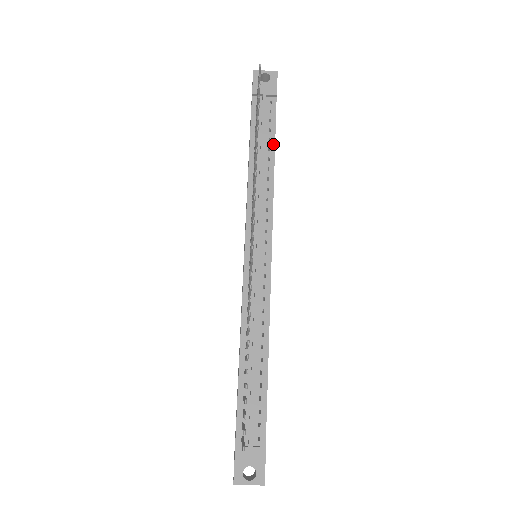
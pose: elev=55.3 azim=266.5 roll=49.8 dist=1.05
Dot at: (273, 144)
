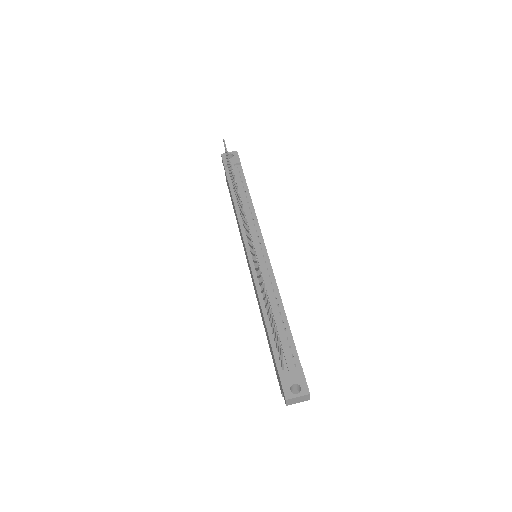
Dot at: (247, 189)
